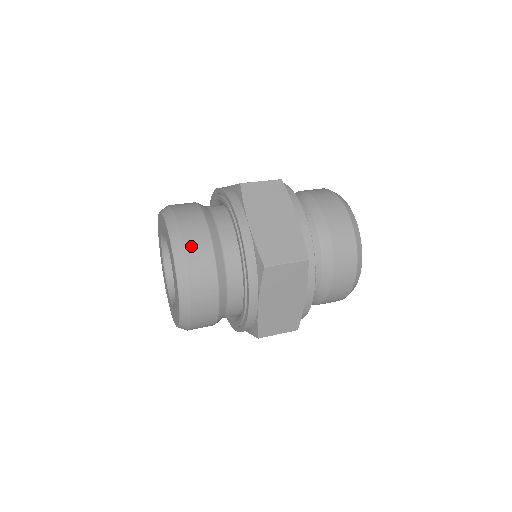
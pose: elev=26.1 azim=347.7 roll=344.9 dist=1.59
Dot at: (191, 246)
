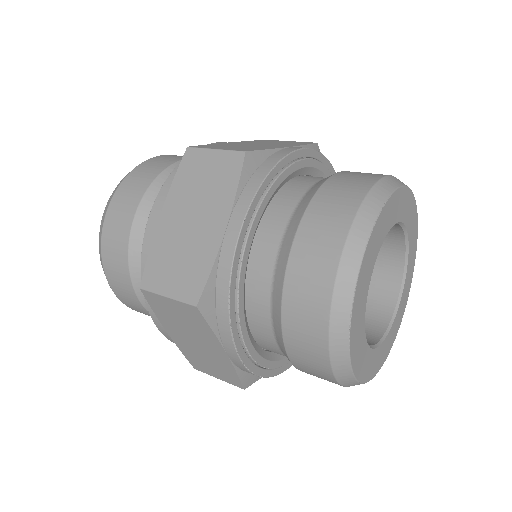
Dot at: (112, 222)
